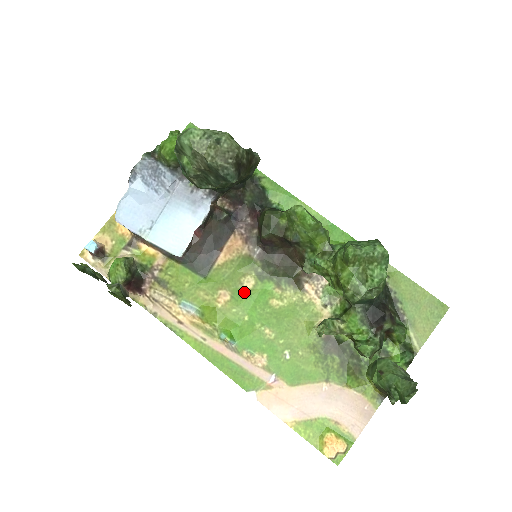
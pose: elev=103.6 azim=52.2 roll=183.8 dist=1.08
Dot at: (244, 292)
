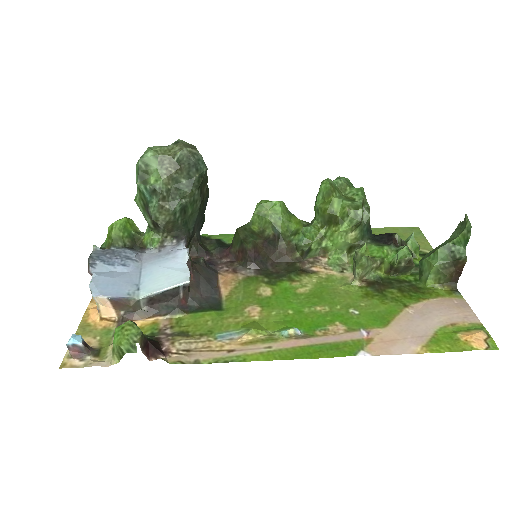
Dot at: (268, 298)
